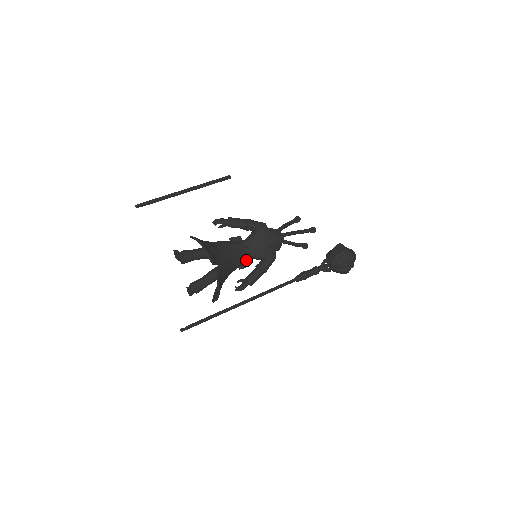
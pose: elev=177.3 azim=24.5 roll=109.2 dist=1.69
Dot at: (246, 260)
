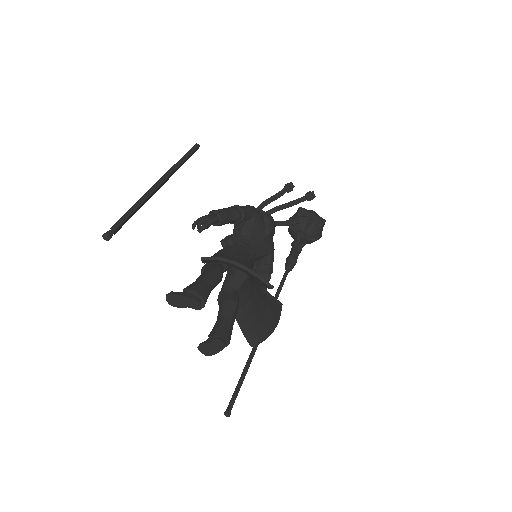
Dot at: (253, 266)
